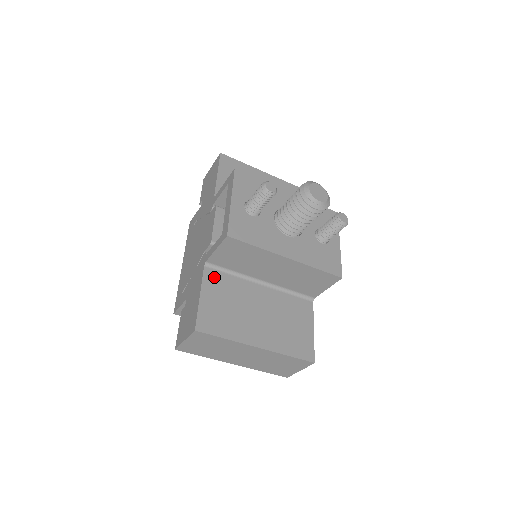
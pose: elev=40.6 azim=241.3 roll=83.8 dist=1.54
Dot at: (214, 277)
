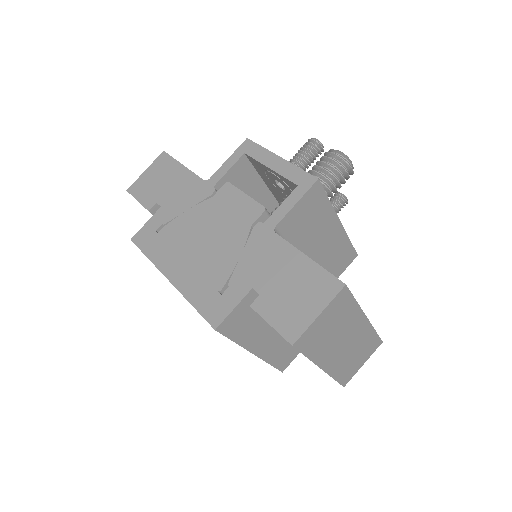
Dot at: occluded
